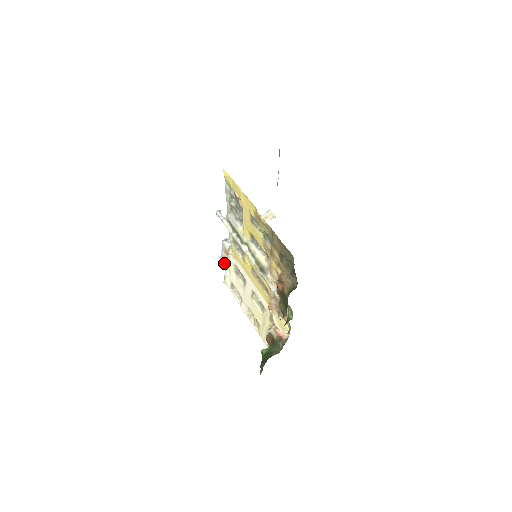
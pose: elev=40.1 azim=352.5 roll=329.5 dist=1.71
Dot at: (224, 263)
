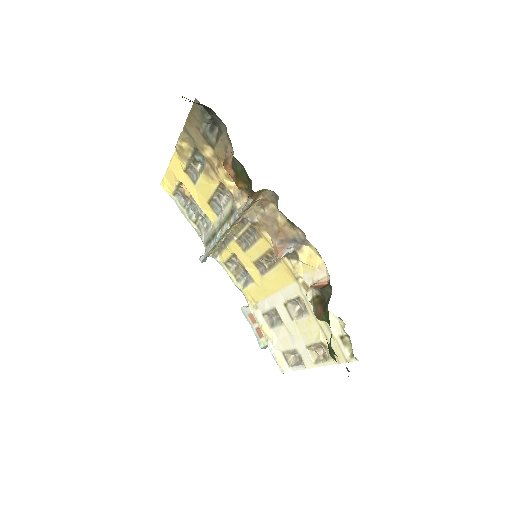
Dot at: (263, 341)
